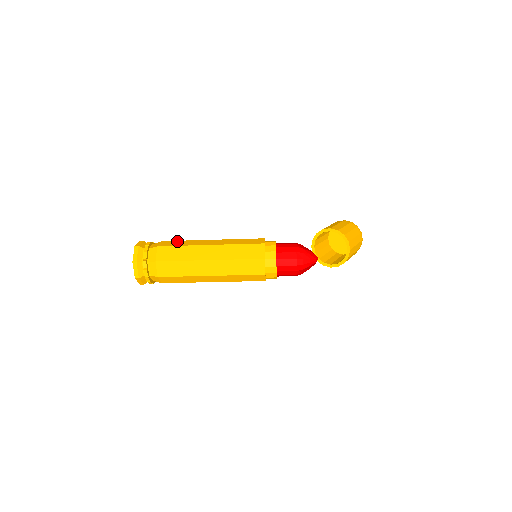
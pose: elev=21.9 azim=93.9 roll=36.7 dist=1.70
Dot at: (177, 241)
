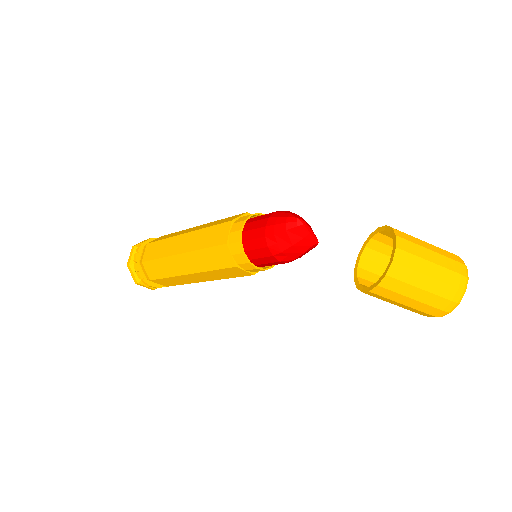
Dot at: occluded
